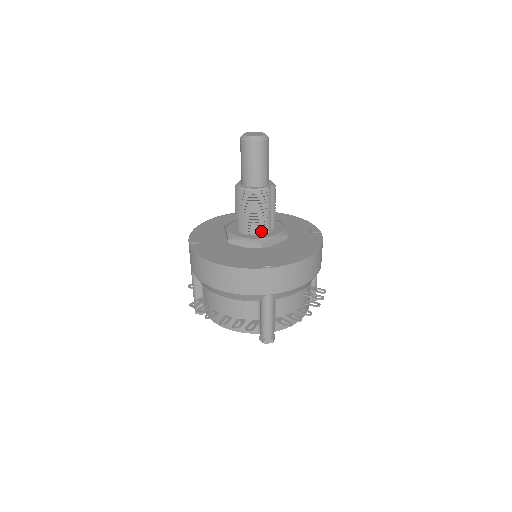
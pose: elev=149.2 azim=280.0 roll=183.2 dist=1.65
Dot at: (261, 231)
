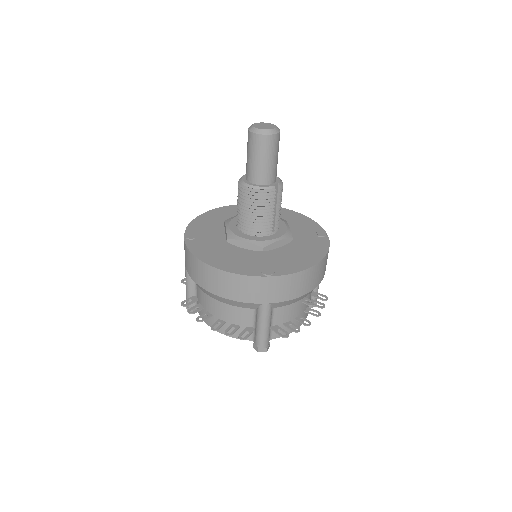
Dot at: (263, 232)
